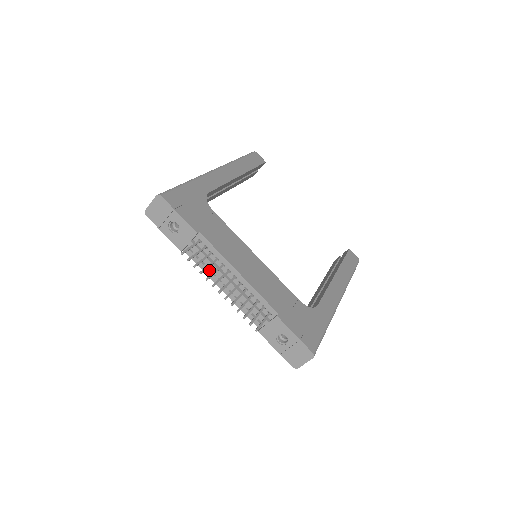
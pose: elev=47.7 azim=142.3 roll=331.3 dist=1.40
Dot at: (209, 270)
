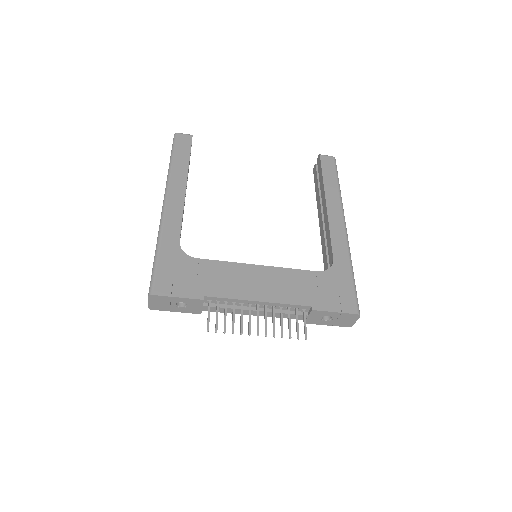
Dot at: occluded
